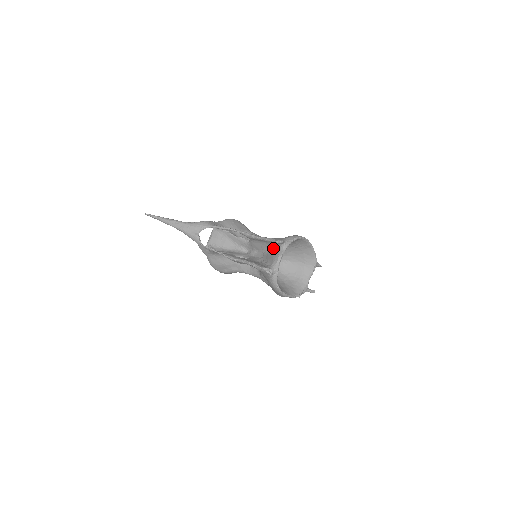
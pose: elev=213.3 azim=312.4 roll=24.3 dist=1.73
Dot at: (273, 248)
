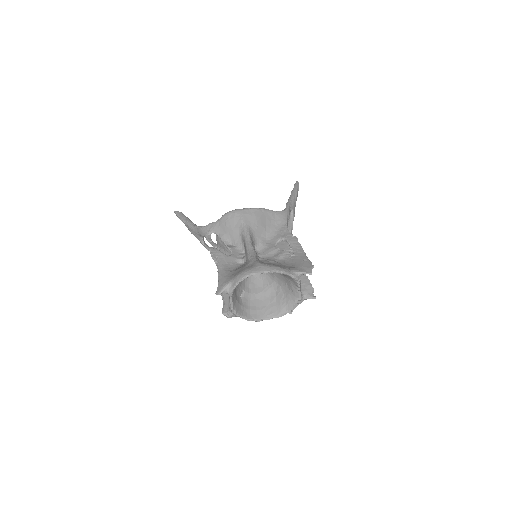
Dot at: occluded
